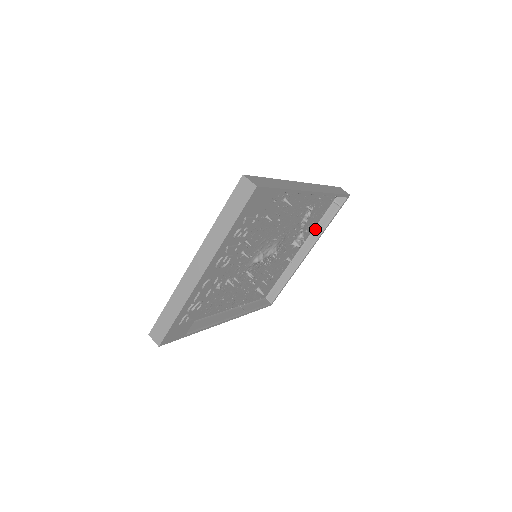
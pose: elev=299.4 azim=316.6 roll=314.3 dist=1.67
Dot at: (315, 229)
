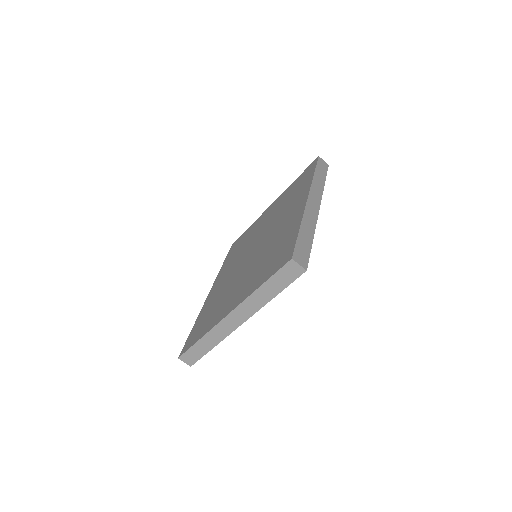
Dot at: occluded
